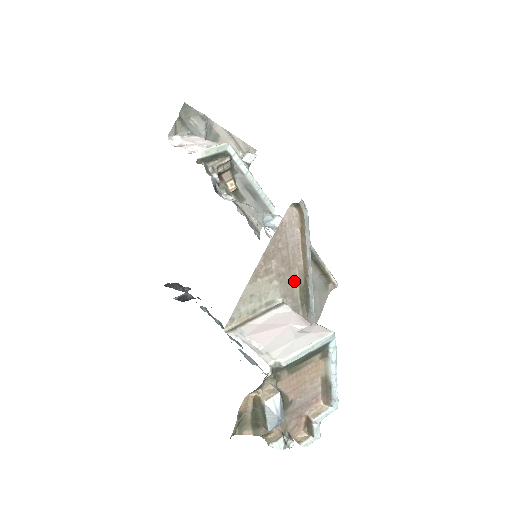
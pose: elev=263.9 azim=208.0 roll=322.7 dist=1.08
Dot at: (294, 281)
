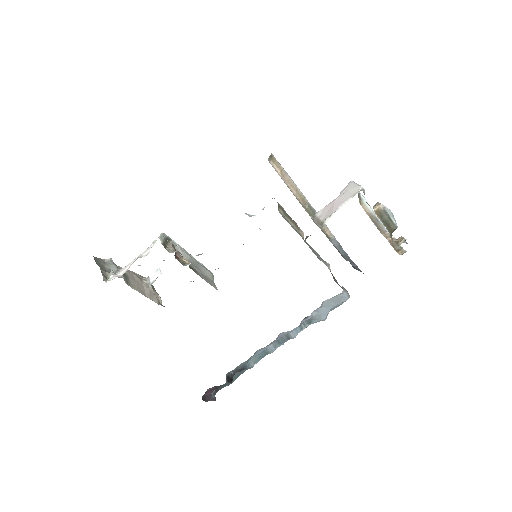
Dot at: occluded
